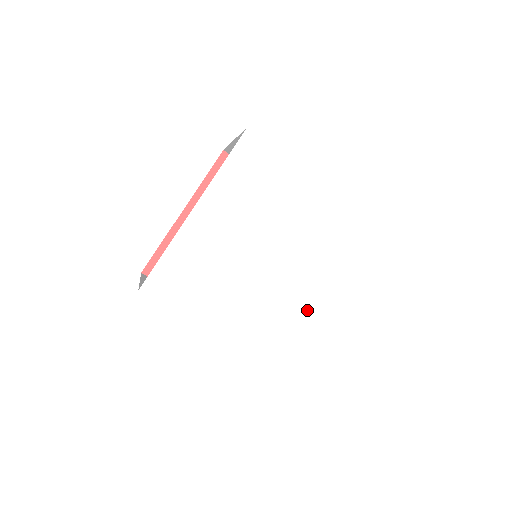
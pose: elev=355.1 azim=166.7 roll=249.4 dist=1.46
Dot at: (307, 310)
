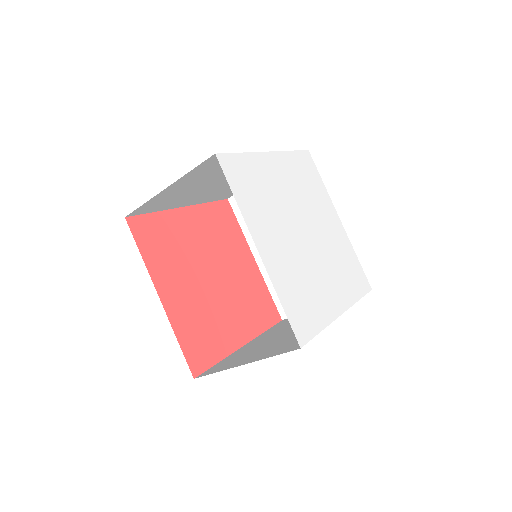
Dot at: (320, 289)
